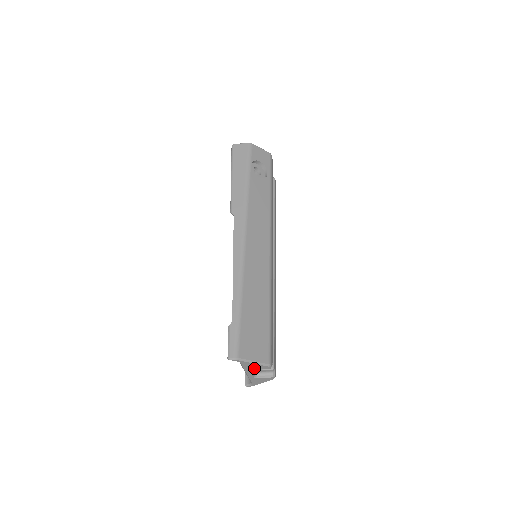
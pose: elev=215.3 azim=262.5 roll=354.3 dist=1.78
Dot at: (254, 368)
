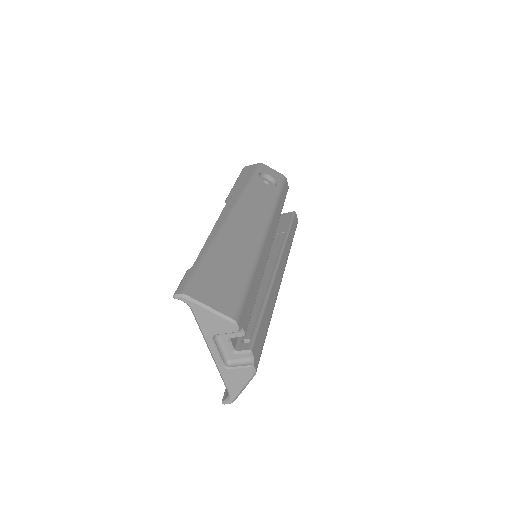
Dot at: (215, 330)
